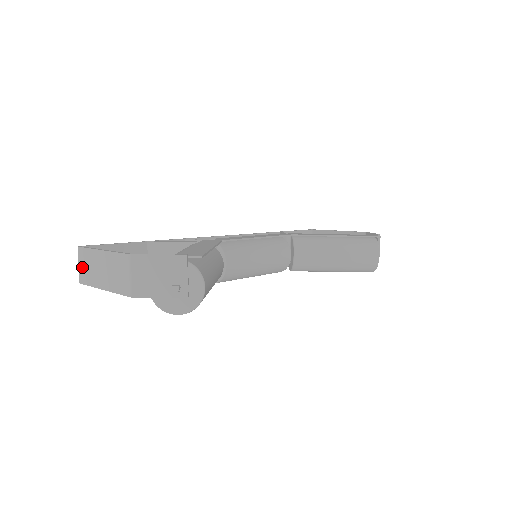
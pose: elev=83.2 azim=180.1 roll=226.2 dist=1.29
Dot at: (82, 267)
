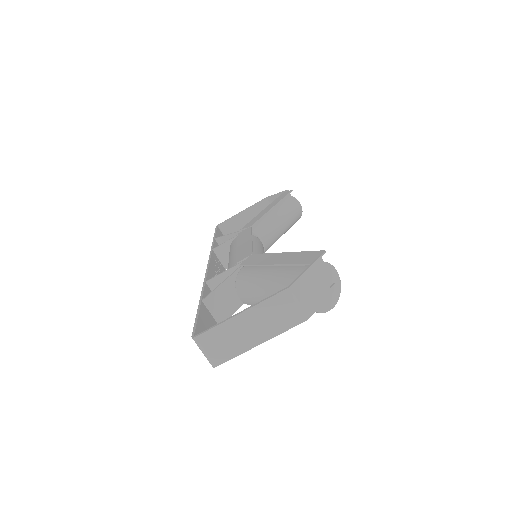
Dot at: (214, 350)
